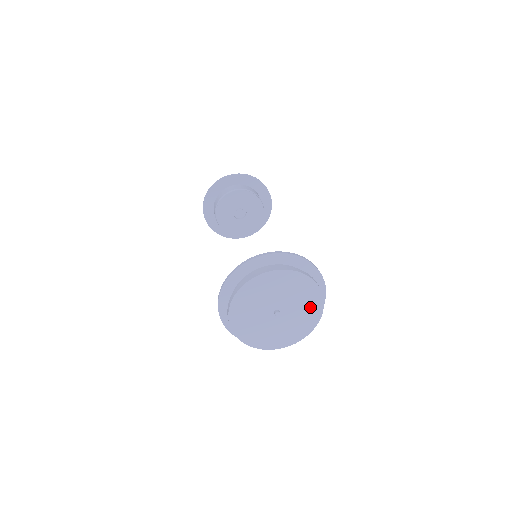
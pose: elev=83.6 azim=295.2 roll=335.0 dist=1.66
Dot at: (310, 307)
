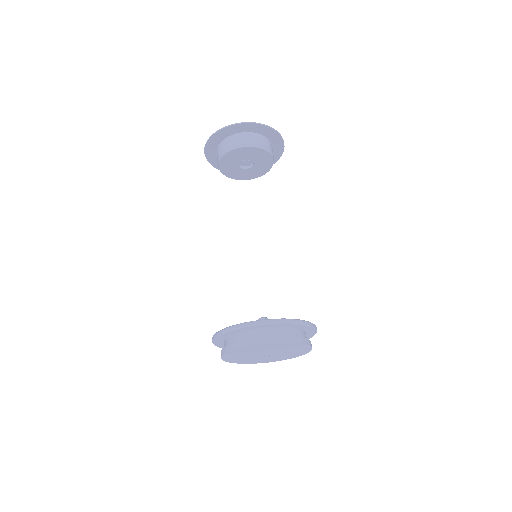
Dot at: (297, 352)
